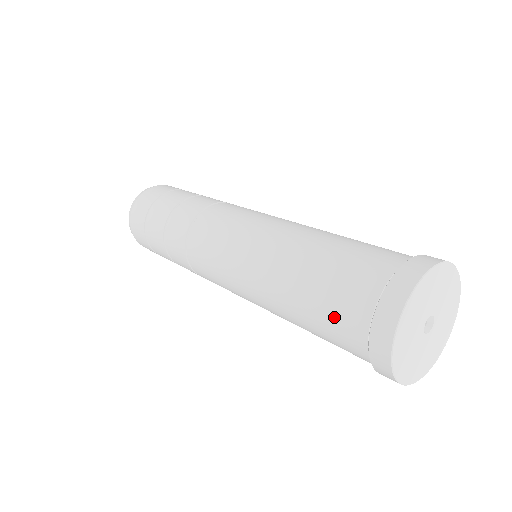
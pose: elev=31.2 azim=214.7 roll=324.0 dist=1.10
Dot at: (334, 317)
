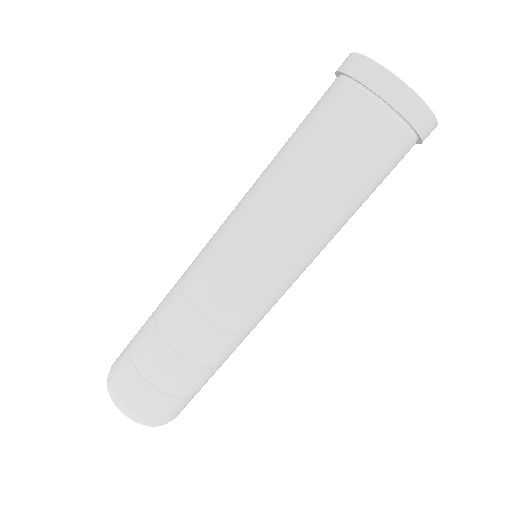
Dot at: (332, 119)
